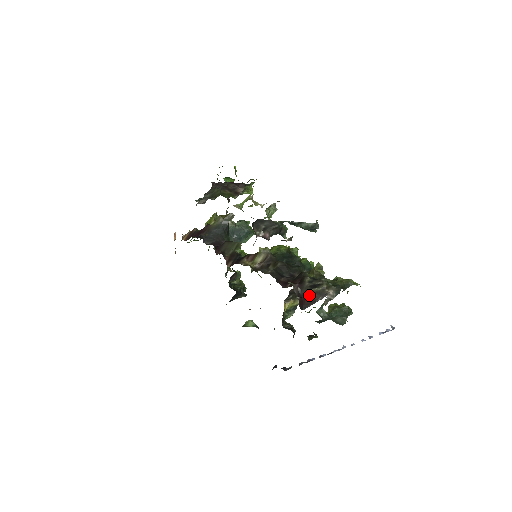
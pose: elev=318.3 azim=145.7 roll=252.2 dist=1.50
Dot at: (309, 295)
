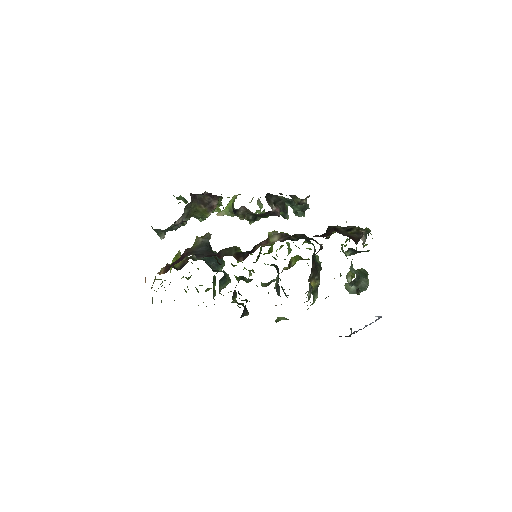
Dot at: (351, 235)
